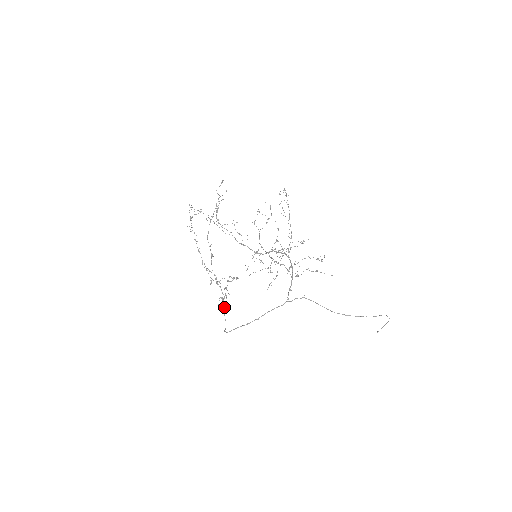
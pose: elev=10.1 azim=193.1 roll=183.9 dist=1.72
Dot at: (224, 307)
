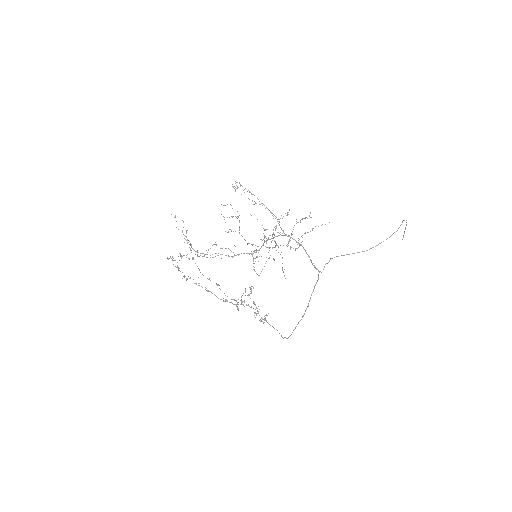
Dot at: (265, 319)
